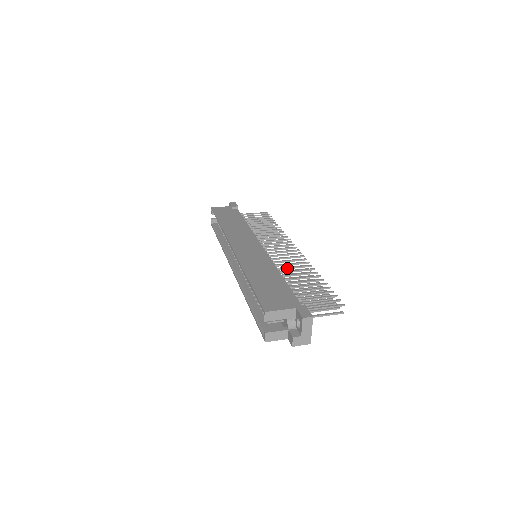
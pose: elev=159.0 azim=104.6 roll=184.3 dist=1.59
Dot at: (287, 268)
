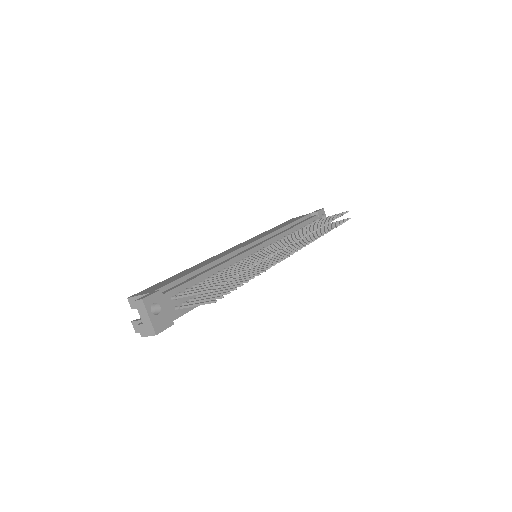
Dot at: (246, 261)
